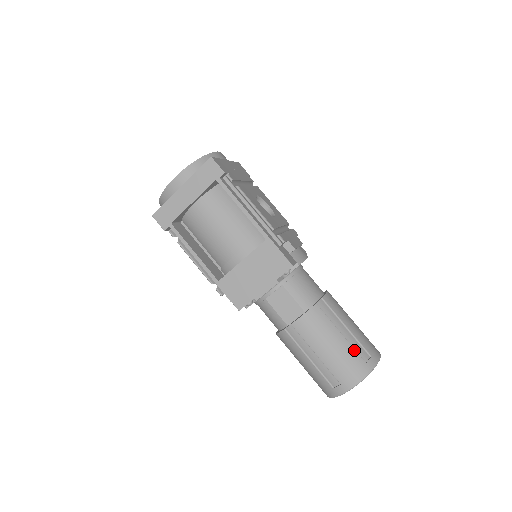
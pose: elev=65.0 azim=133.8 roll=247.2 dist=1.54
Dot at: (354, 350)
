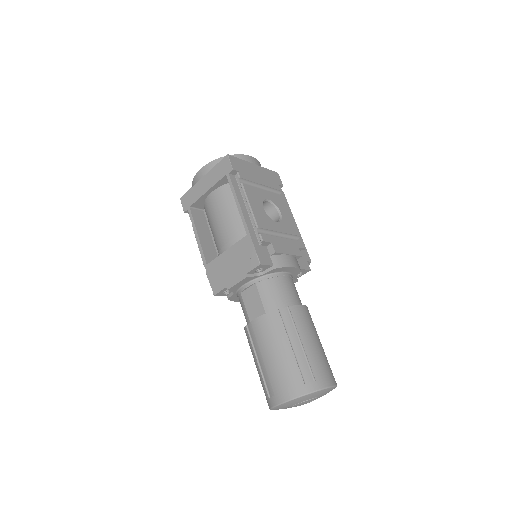
Dot at: (297, 366)
